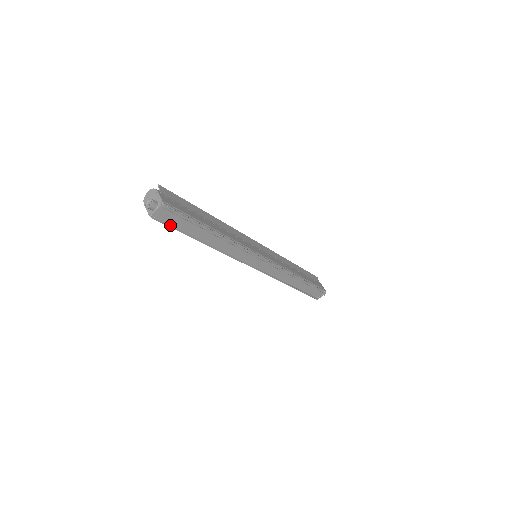
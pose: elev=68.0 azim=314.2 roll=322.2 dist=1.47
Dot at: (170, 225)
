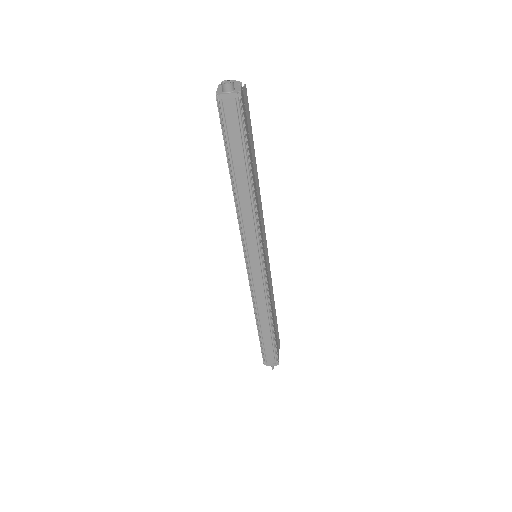
Dot at: (223, 127)
